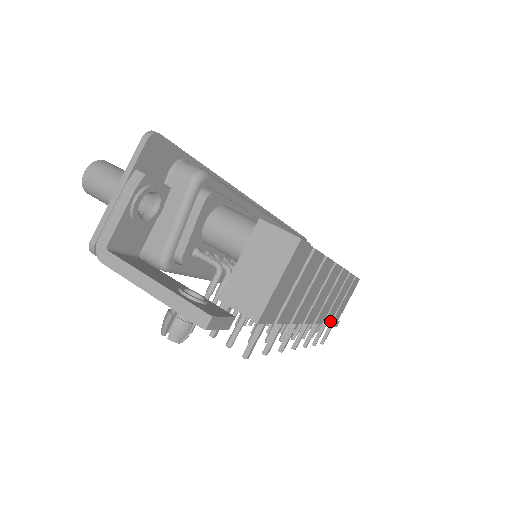
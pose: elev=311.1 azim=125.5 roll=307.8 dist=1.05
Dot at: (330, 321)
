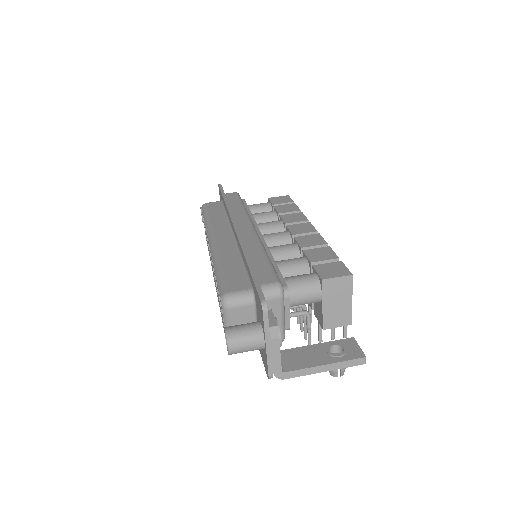
Dot at: occluded
